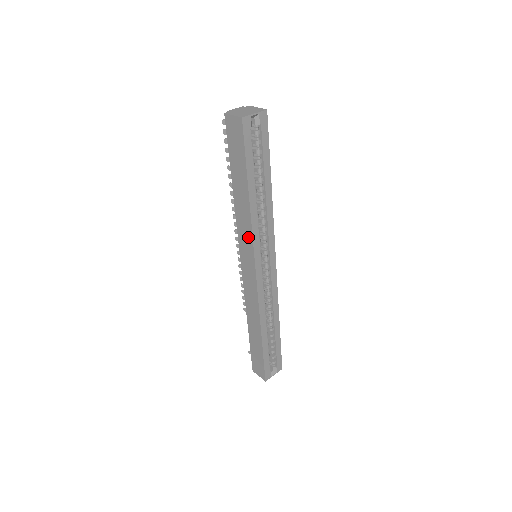
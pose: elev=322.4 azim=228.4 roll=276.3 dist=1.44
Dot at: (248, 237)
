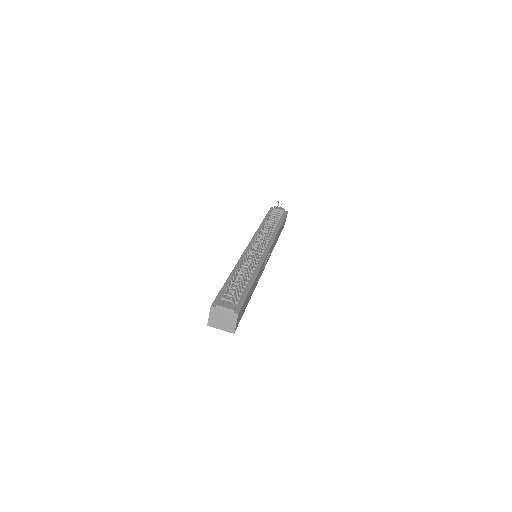
Dot at: occluded
